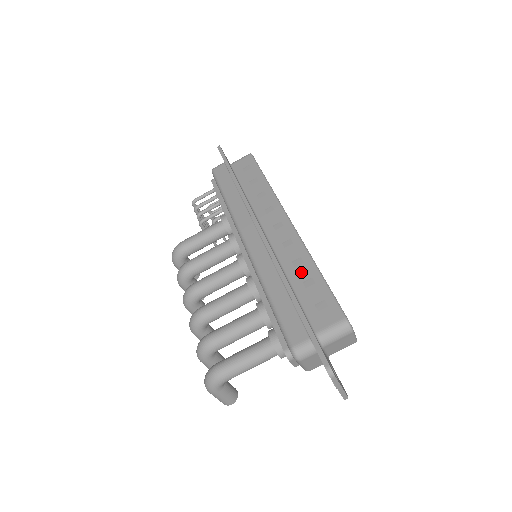
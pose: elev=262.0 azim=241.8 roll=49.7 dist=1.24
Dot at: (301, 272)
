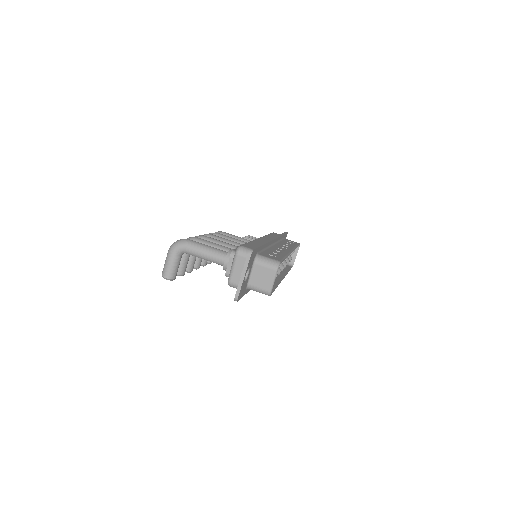
Dot at: (276, 252)
